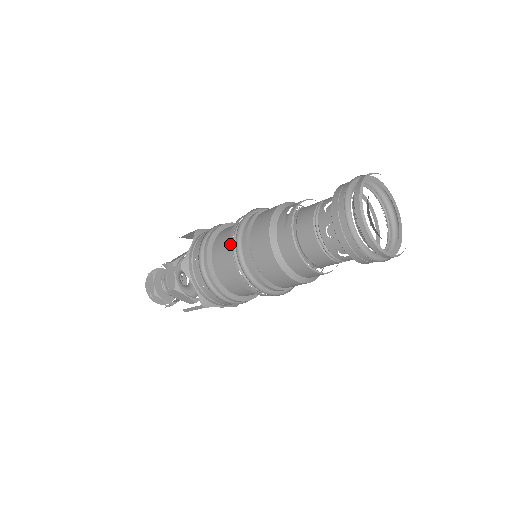
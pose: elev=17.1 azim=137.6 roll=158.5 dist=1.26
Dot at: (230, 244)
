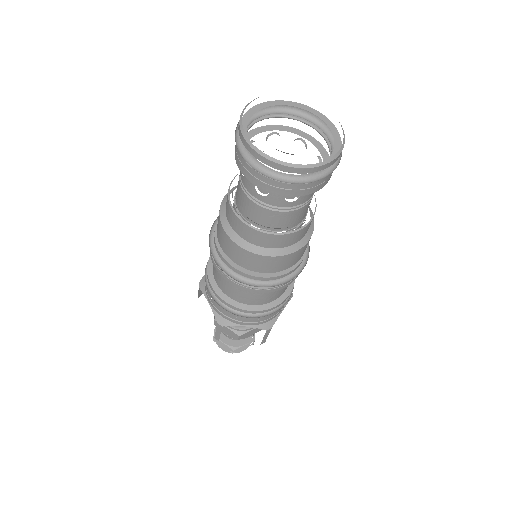
Dot at: occluded
